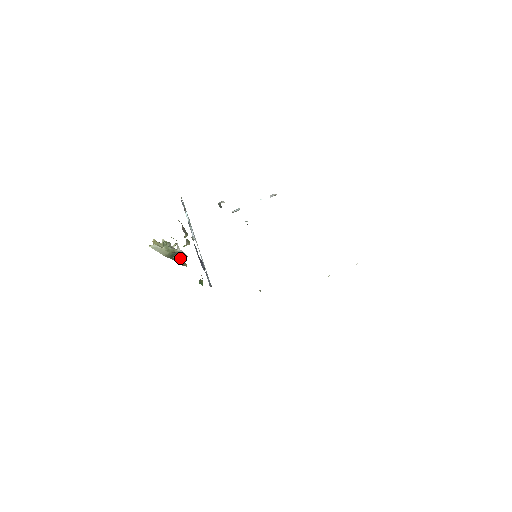
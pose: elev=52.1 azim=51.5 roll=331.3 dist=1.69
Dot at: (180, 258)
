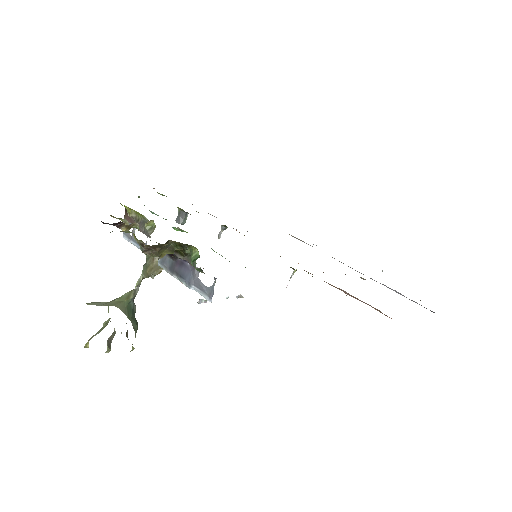
Dot at: (146, 266)
